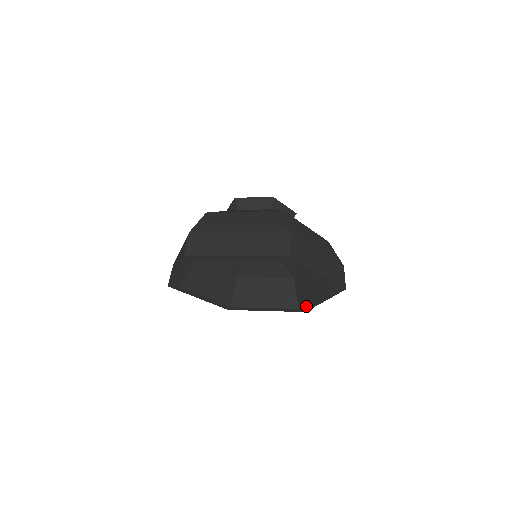
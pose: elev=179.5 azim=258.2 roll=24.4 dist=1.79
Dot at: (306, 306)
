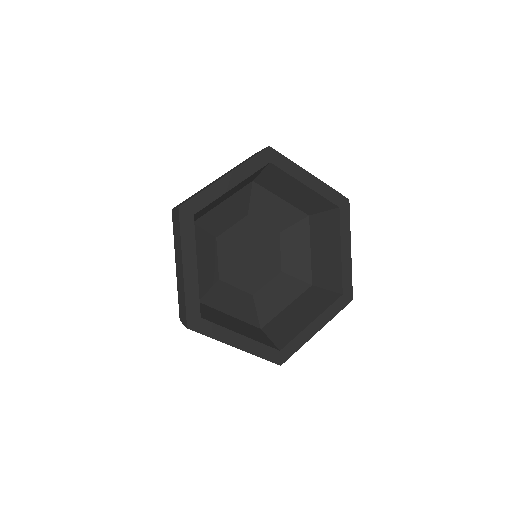
Dot at: (292, 343)
